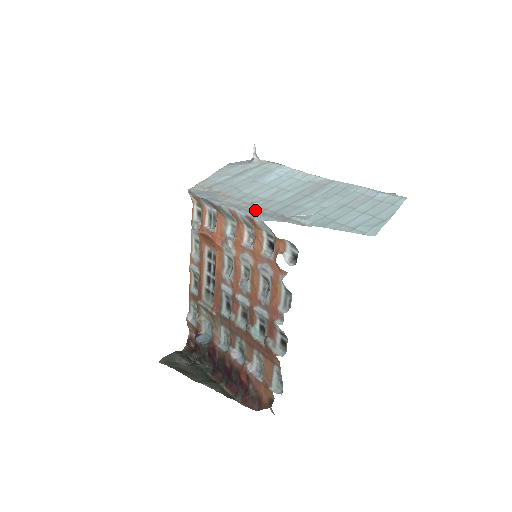
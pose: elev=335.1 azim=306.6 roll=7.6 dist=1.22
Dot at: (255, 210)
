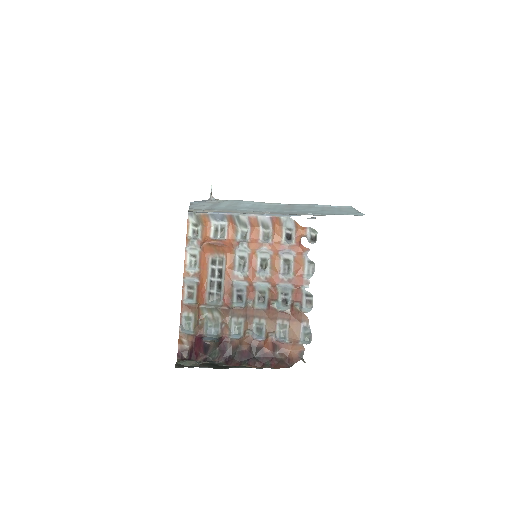
Dot at: (273, 214)
